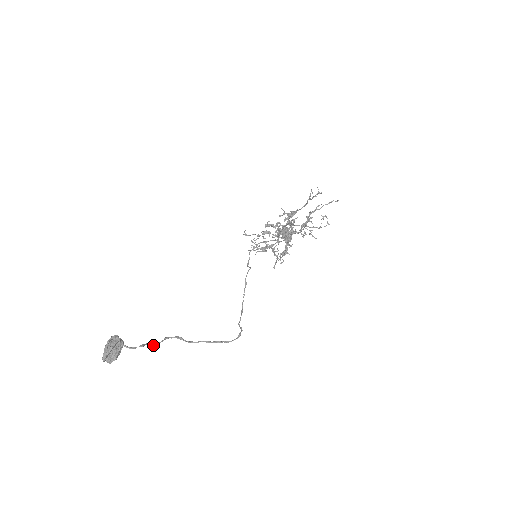
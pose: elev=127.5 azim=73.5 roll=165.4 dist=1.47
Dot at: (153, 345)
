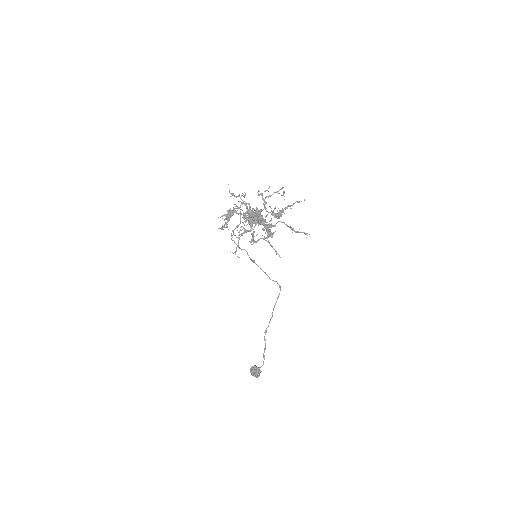
Dot at: occluded
